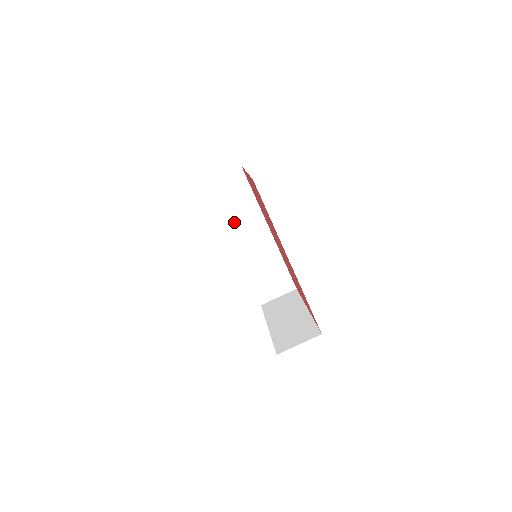
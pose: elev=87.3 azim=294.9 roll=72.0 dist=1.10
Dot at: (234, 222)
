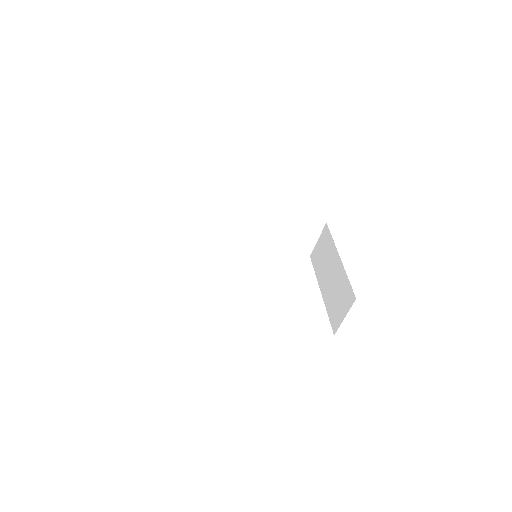
Dot at: (221, 227)
